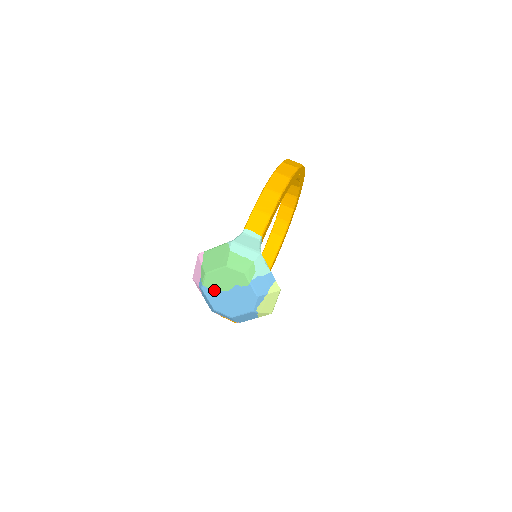
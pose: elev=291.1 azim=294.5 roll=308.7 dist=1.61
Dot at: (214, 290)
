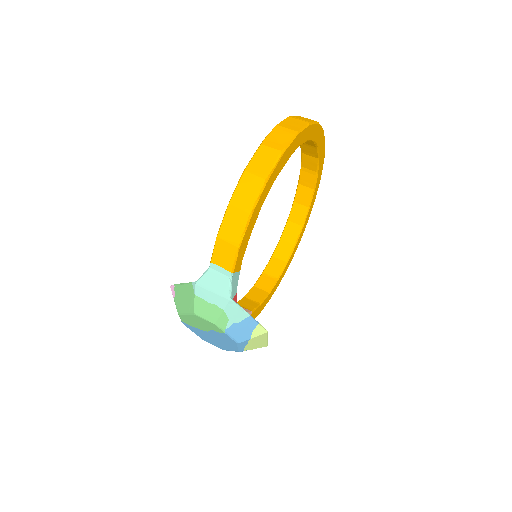
Dot at: (194, 327)
